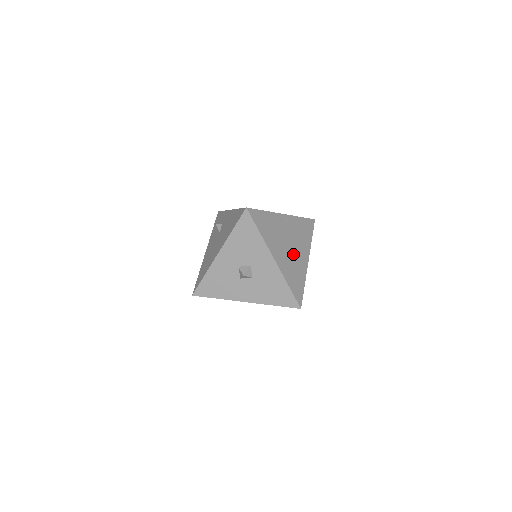
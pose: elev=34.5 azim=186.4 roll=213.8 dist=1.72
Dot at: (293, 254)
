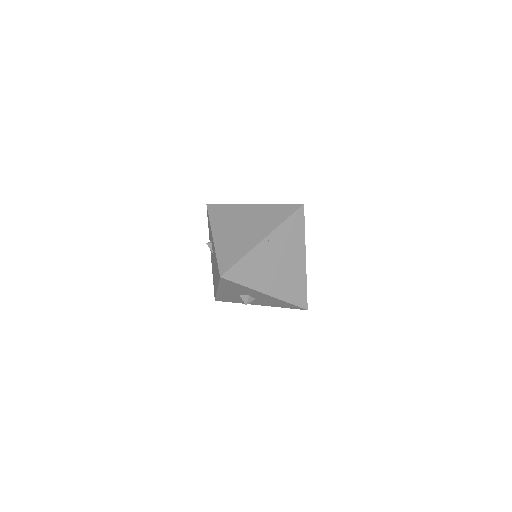
Dot at: (286, 269)
